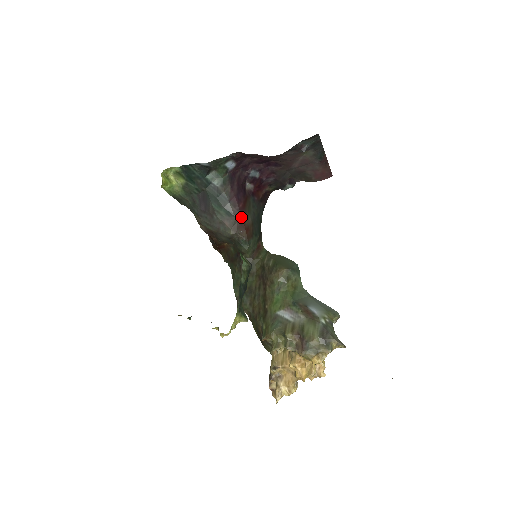
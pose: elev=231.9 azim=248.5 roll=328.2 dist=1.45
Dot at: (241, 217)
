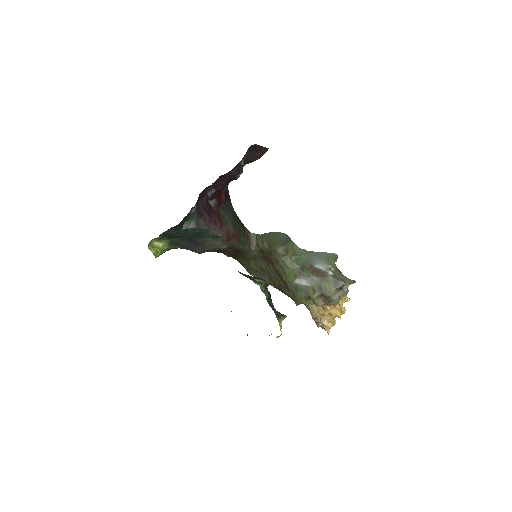
Dot at: (225, 233)
